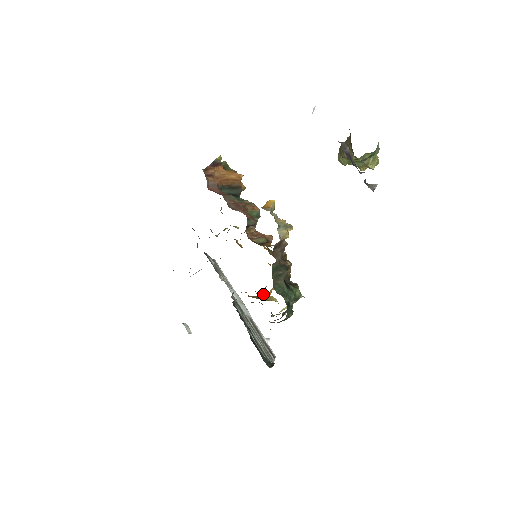
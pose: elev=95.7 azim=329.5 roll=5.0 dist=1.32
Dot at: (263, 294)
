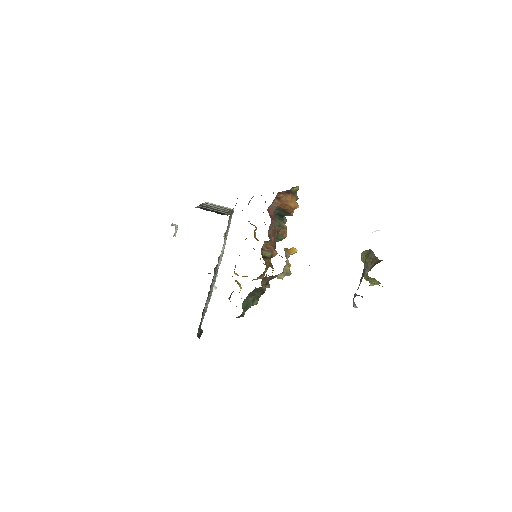
Dot at: occluded
